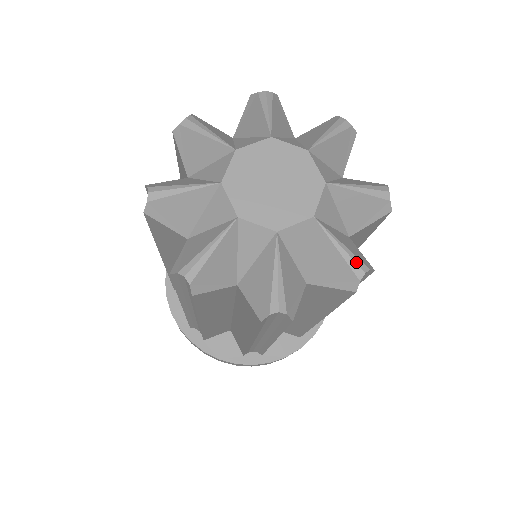
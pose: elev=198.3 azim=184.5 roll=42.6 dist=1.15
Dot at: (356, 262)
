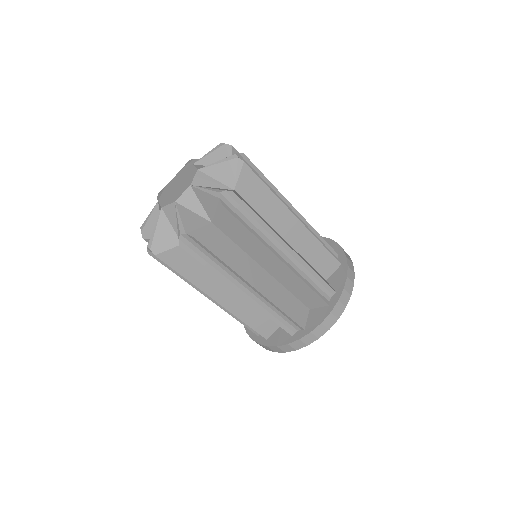
Dot at: (214, 191)
